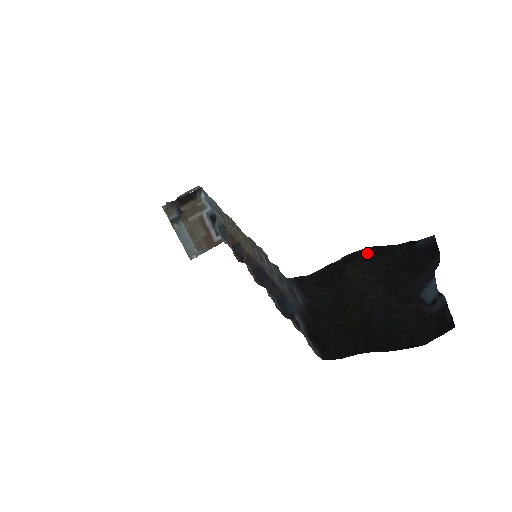
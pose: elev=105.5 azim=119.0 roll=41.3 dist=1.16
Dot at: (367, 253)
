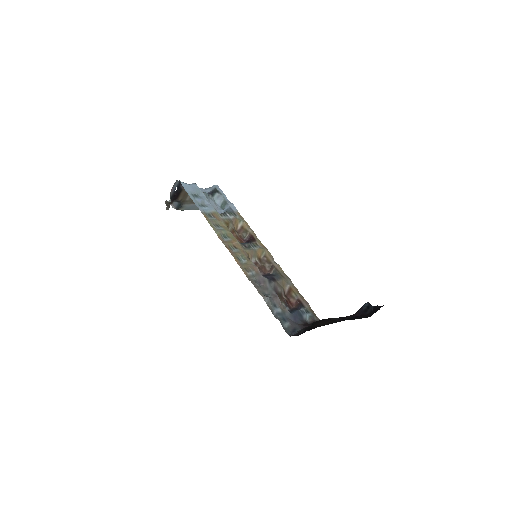
Dot at: (323, 320)
